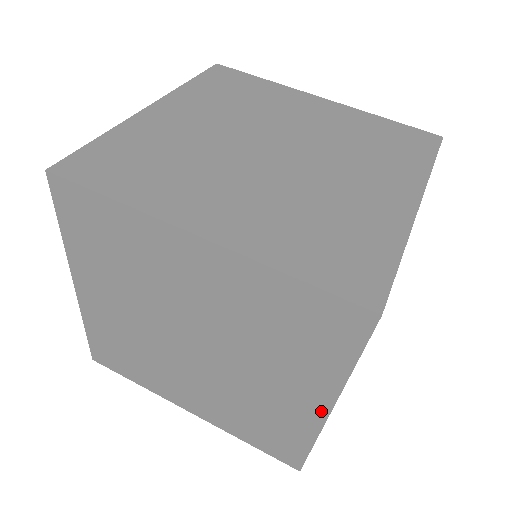
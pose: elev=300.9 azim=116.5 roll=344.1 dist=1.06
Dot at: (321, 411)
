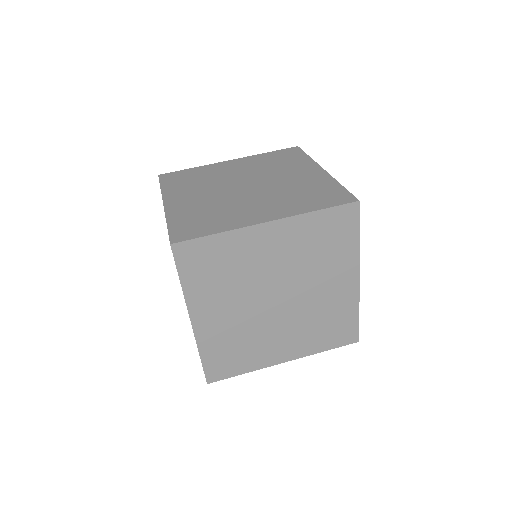
Dot at: (355, 282)
